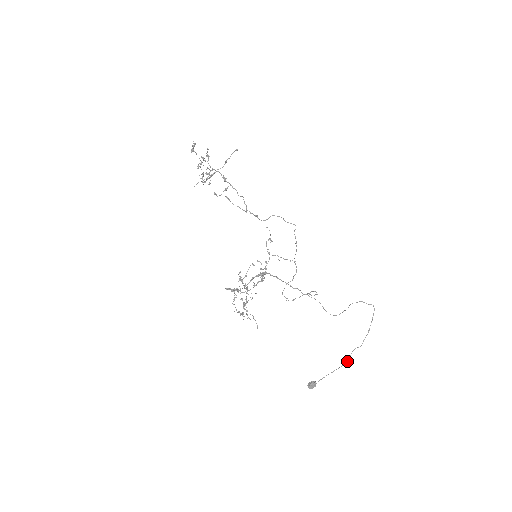
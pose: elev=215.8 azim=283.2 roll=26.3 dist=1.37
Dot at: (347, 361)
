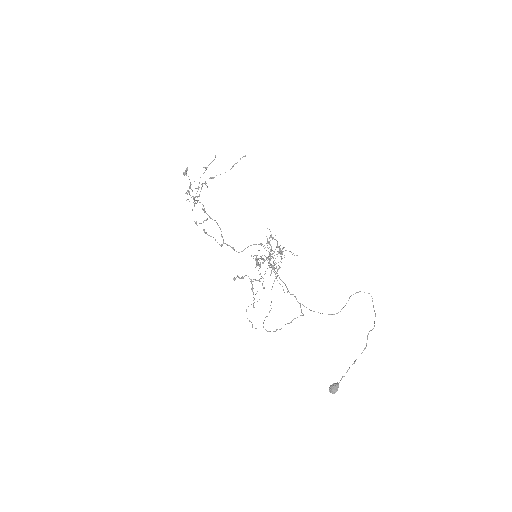
Dot at: (366, 346)
